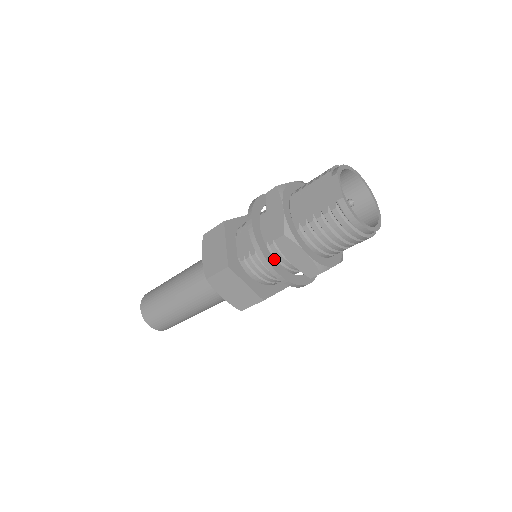
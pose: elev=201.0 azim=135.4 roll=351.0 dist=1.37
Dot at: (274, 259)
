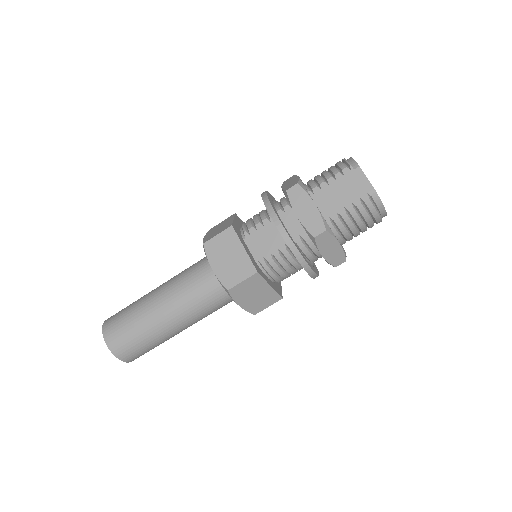
Dot at: (303, 255)
